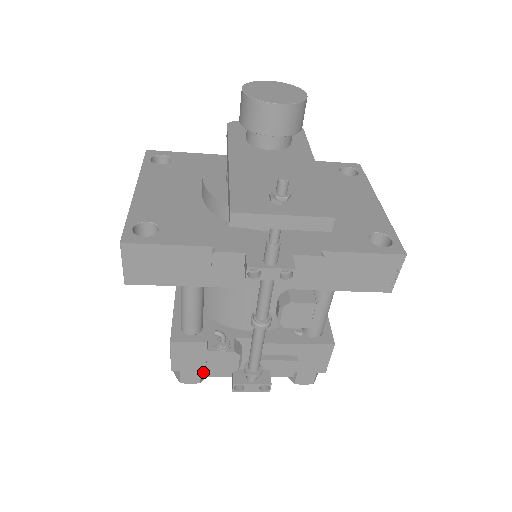
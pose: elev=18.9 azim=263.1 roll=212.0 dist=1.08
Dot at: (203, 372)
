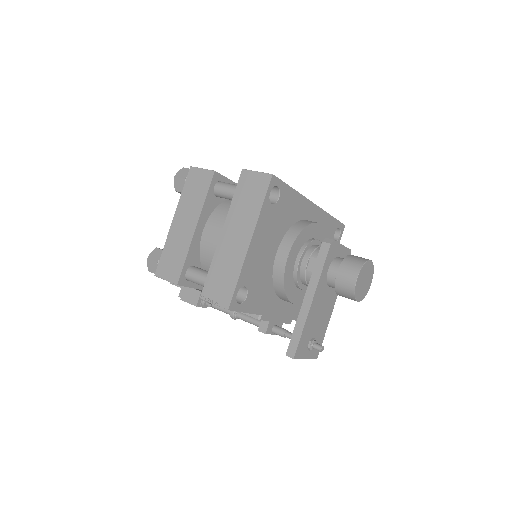
Dot at: occluded
